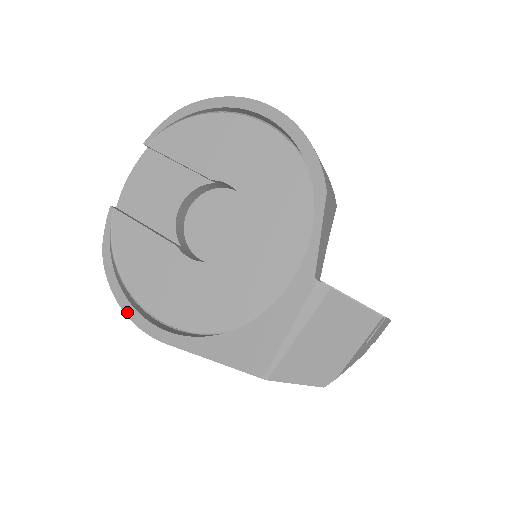
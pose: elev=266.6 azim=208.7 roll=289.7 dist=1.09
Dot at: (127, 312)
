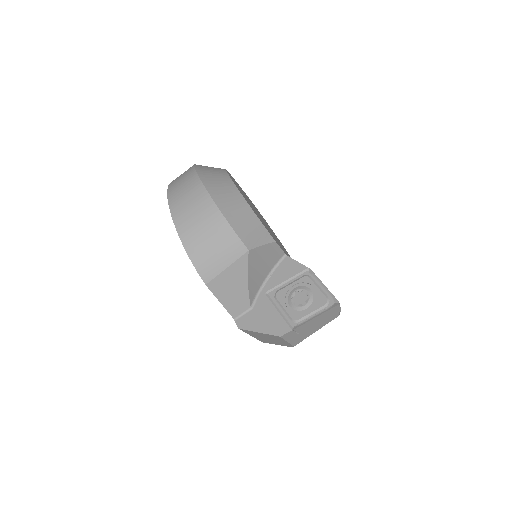
Dot at: occluded
